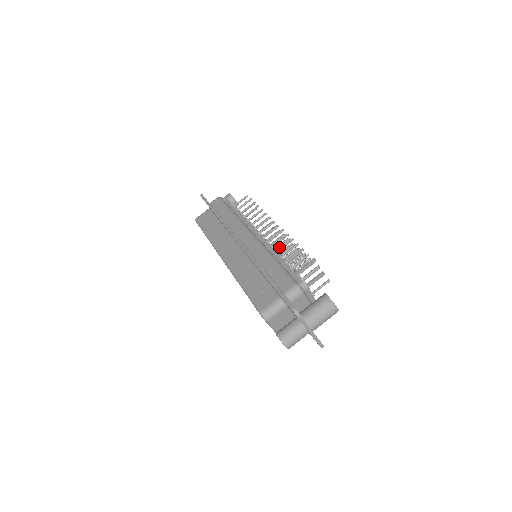
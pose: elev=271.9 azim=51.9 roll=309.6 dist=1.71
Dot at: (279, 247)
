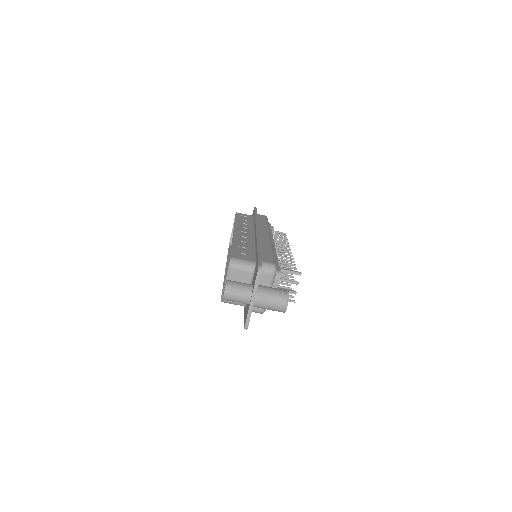
Dot at: occluded
